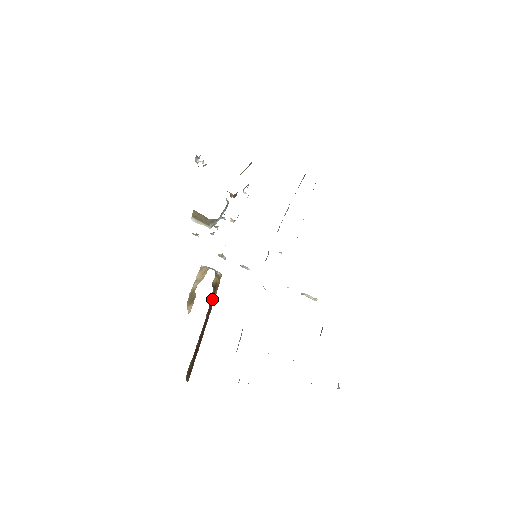
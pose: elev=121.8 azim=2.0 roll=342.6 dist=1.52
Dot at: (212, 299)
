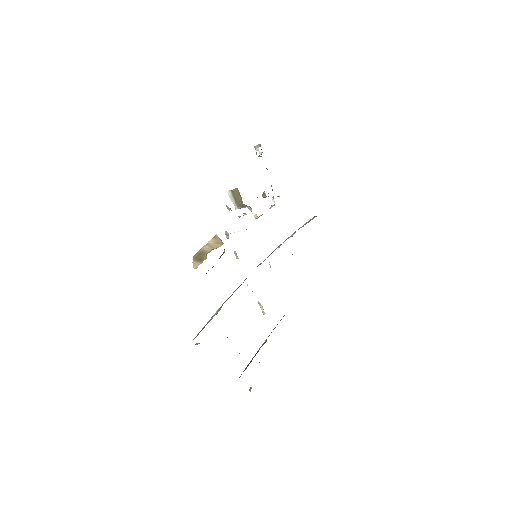
Dot at: (212, 267)
